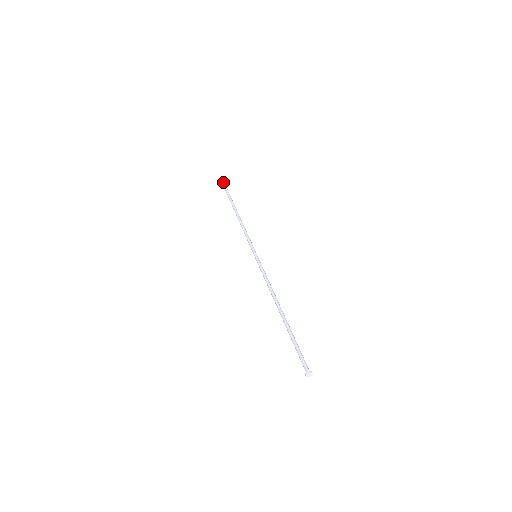
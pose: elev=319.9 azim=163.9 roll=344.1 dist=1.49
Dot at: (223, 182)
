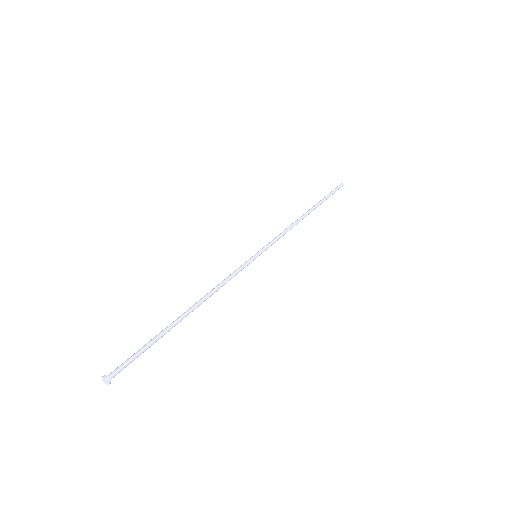
Dot at: (341, 185)
